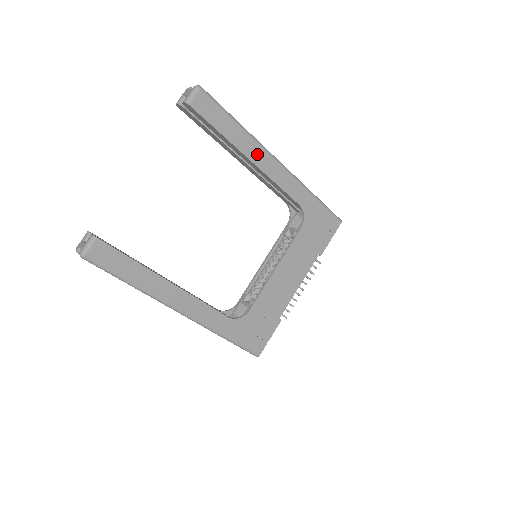
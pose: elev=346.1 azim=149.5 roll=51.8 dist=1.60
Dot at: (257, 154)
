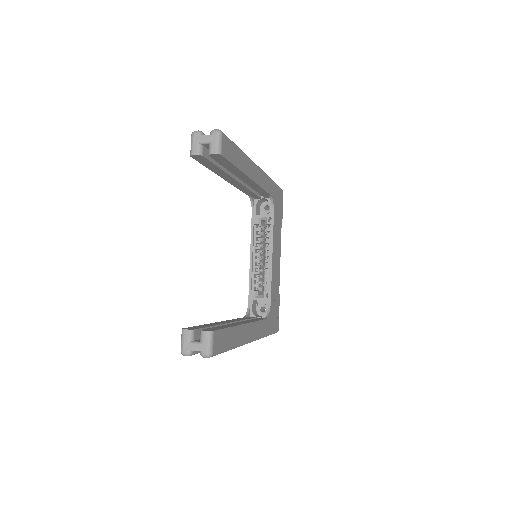
Dot at: (251, 170)
